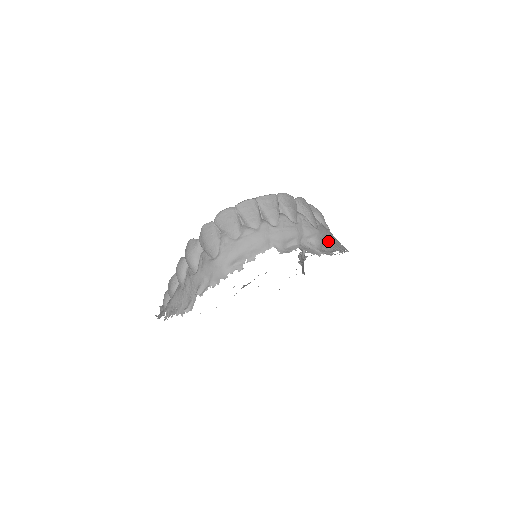
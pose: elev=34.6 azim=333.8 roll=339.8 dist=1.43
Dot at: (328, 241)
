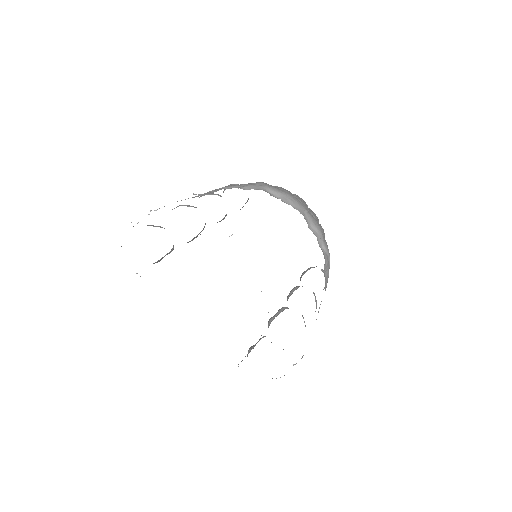
Dot at: (325, 282)
